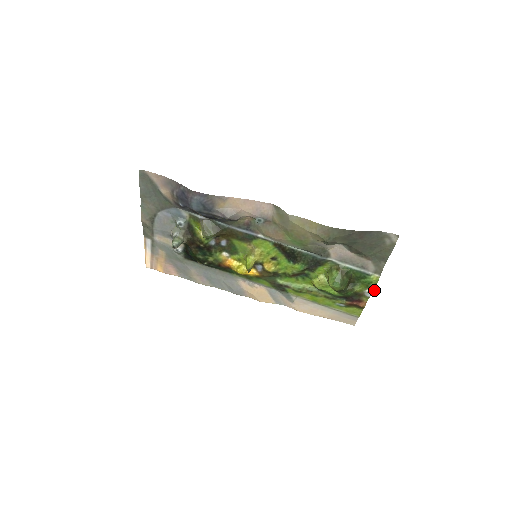
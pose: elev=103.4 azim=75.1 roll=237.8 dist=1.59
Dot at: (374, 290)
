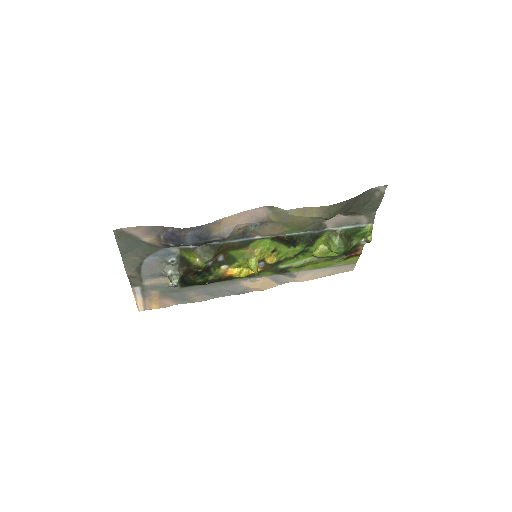
Dot at: (371, 238)
